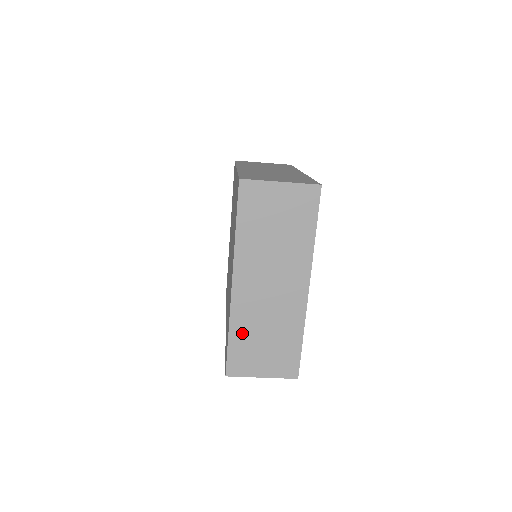
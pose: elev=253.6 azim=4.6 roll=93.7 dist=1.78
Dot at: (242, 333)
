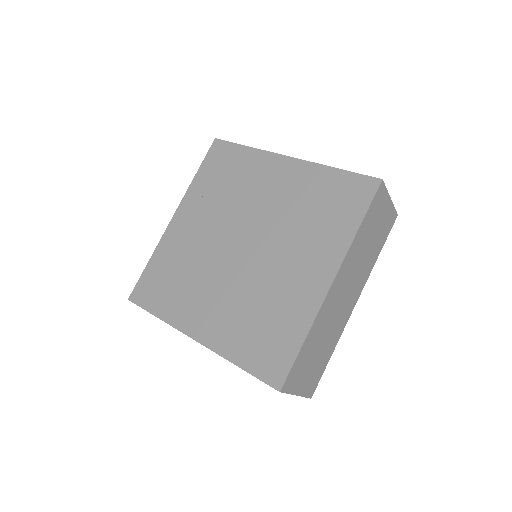
Dot at: (312, 340)
